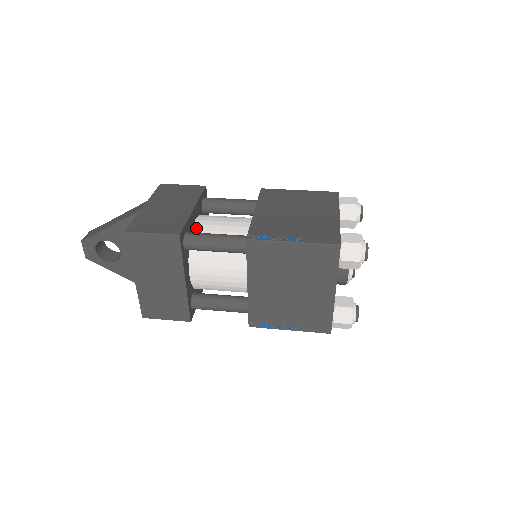
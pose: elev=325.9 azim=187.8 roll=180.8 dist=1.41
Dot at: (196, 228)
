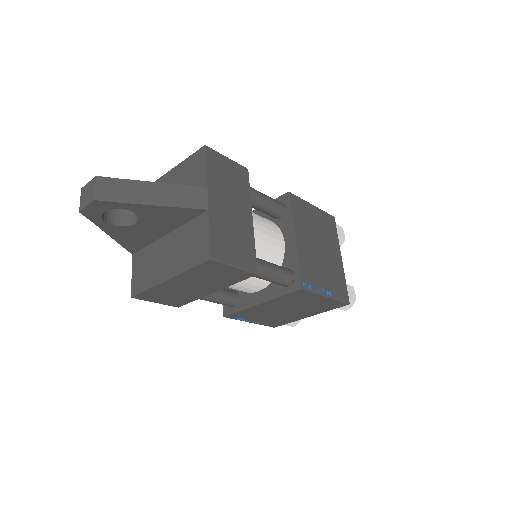
Dot at: occluded
